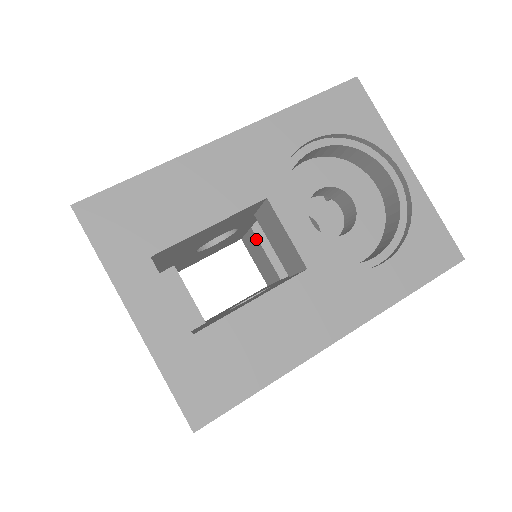
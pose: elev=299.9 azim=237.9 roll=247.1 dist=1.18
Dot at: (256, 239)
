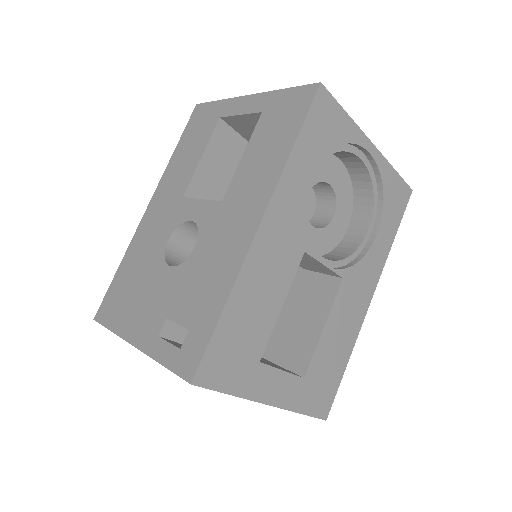
Dot at: occluded
